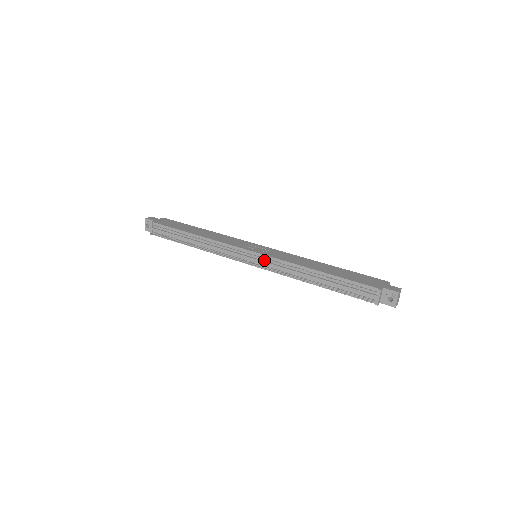
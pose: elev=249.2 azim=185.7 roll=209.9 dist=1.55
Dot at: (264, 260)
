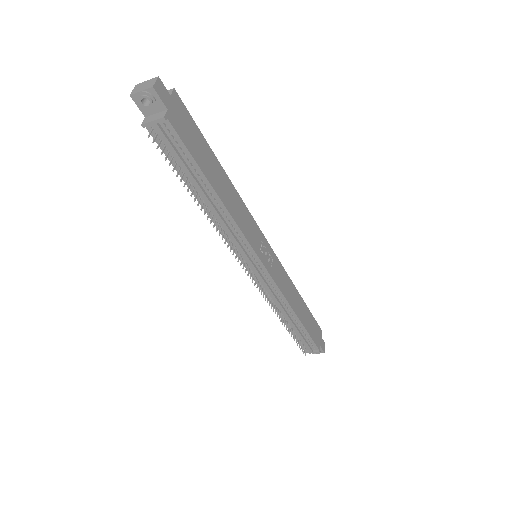
Dot at: (265, 278)
